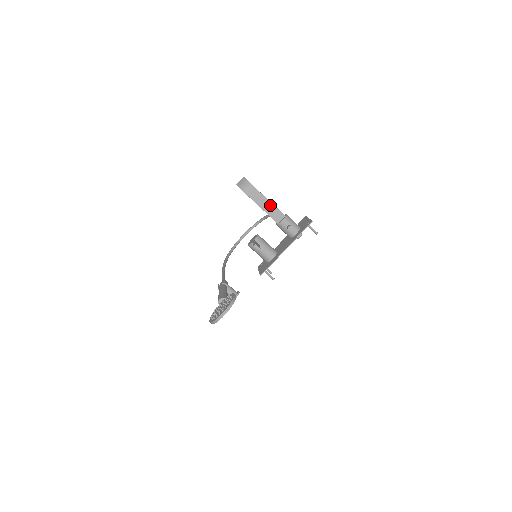
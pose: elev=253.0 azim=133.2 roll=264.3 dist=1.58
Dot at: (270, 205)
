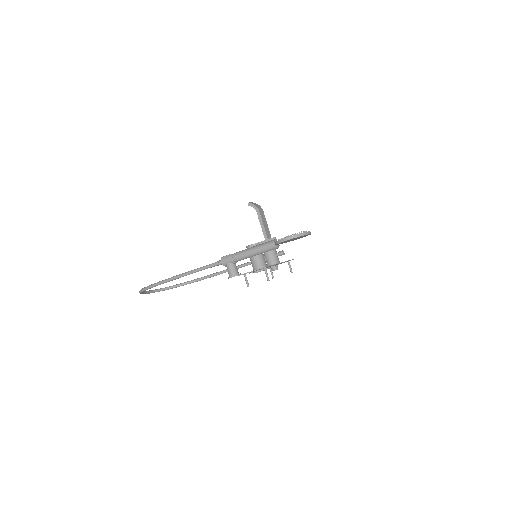
Dot at: (268, 231)
